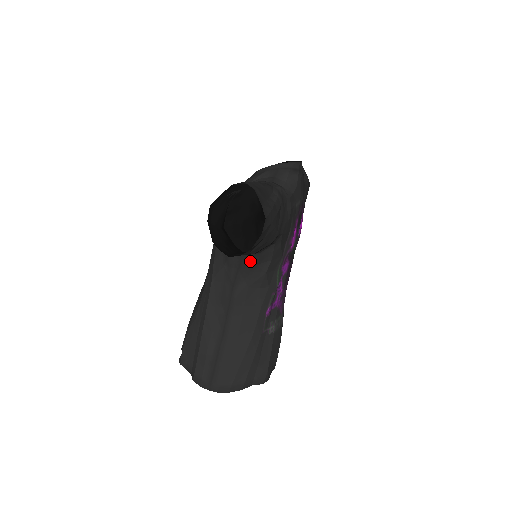
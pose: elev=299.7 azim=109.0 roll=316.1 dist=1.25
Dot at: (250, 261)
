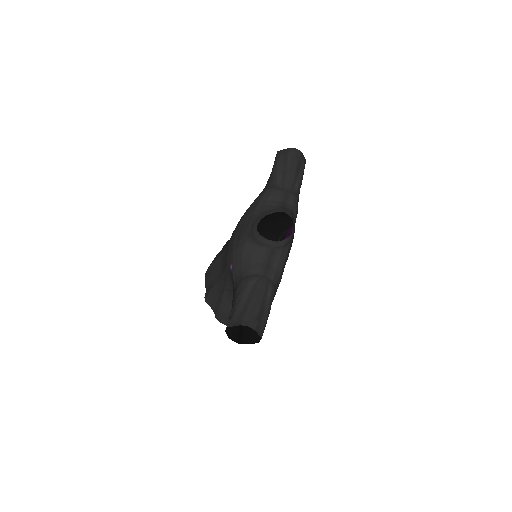
Dot at: occluded
